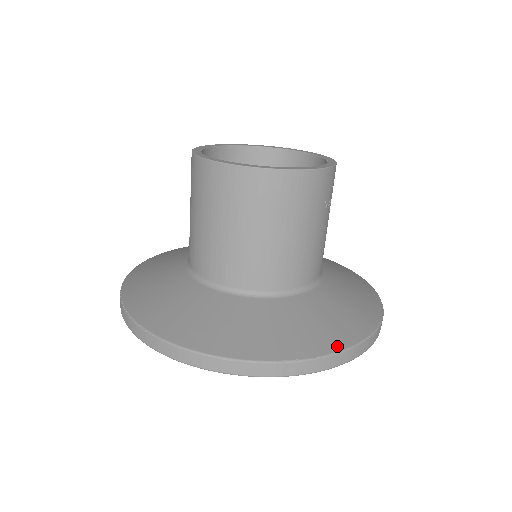
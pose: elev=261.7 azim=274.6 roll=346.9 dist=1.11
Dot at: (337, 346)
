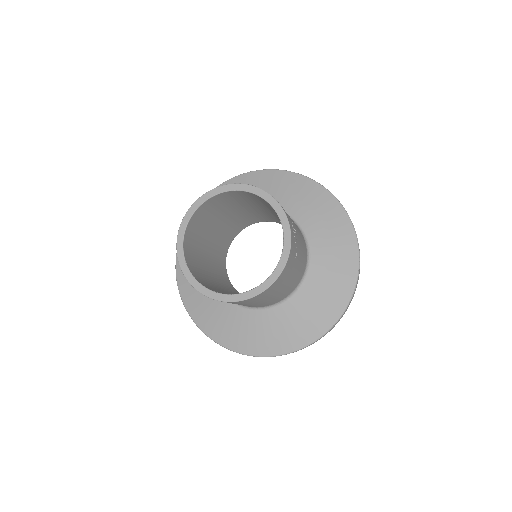
Dot at: (338, 314)
